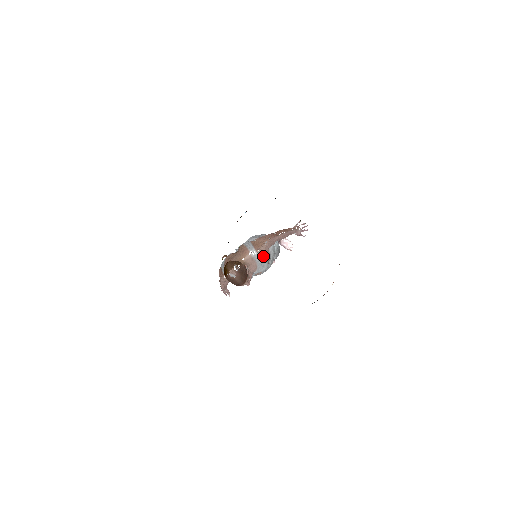
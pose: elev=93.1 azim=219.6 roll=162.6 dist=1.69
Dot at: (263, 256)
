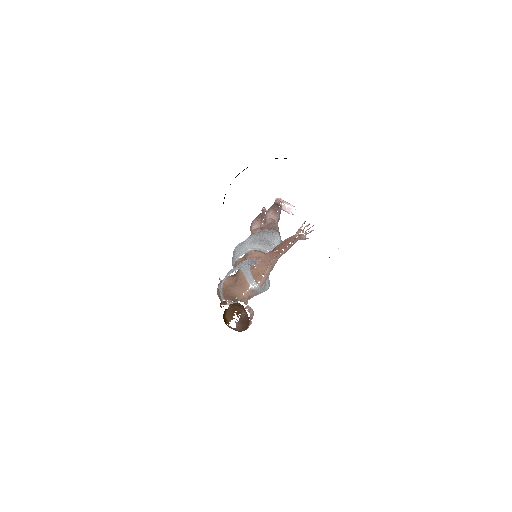
Dot at: (265, 282)
